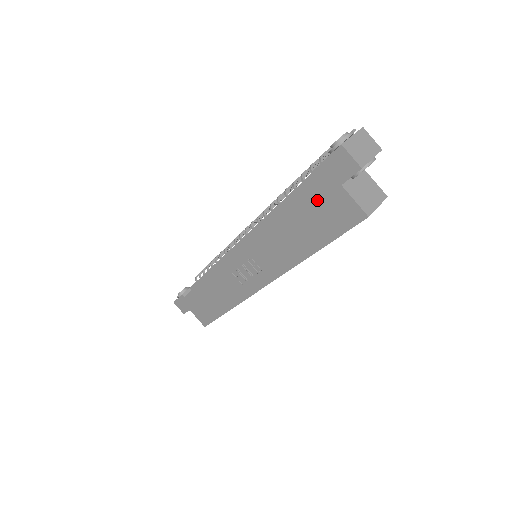
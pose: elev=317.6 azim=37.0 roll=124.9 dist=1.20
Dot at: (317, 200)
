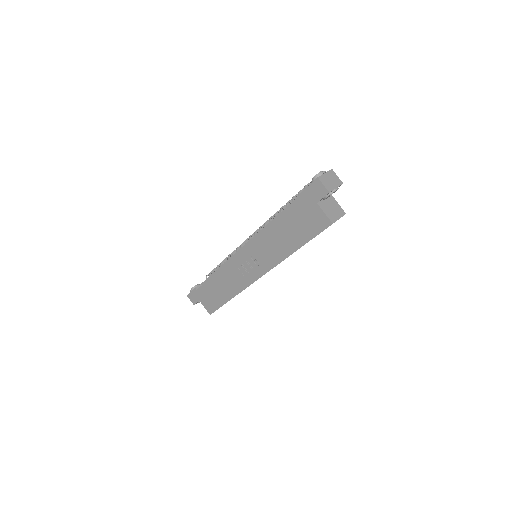
Dot at: (301, 213)
